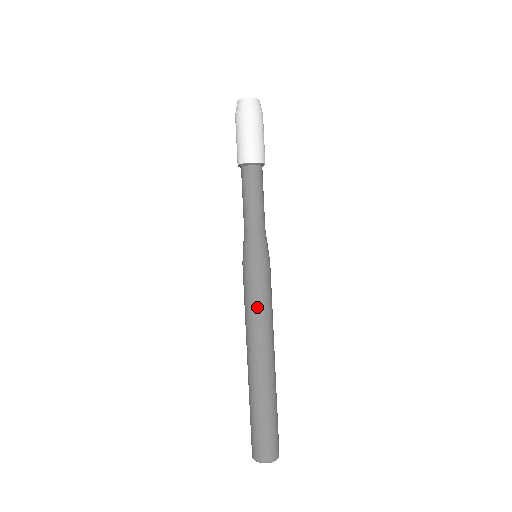
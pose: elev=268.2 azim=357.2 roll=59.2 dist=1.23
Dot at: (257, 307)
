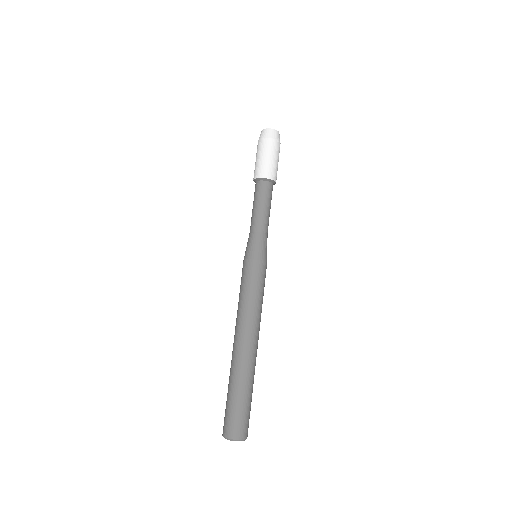
Dot at: (243, 296)
